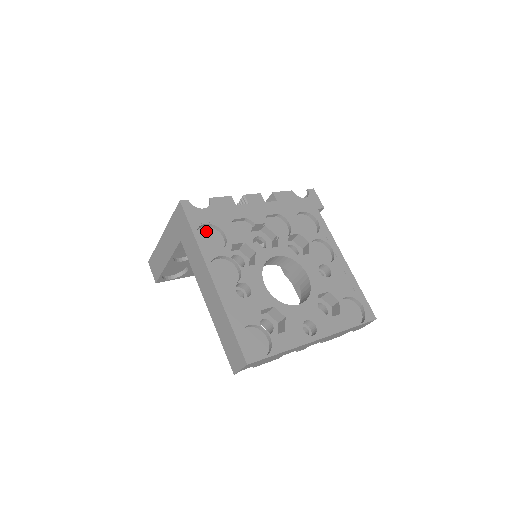
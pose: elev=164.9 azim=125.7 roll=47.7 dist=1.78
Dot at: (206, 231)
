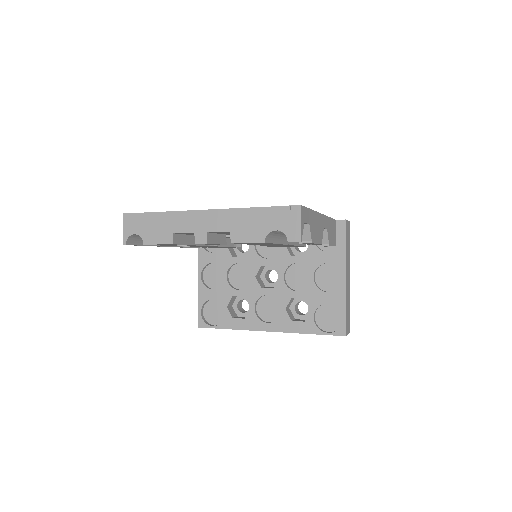
Dot at: occluded
